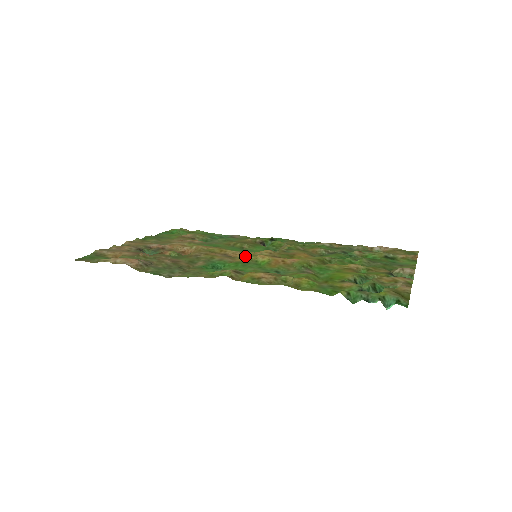
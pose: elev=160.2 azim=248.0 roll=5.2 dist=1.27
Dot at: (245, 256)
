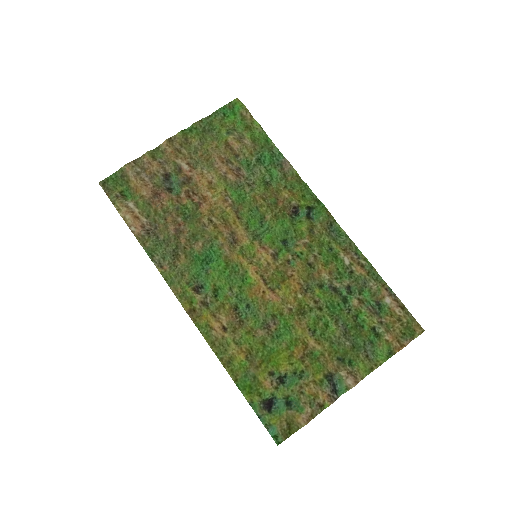
Dot at: (247, 249)
